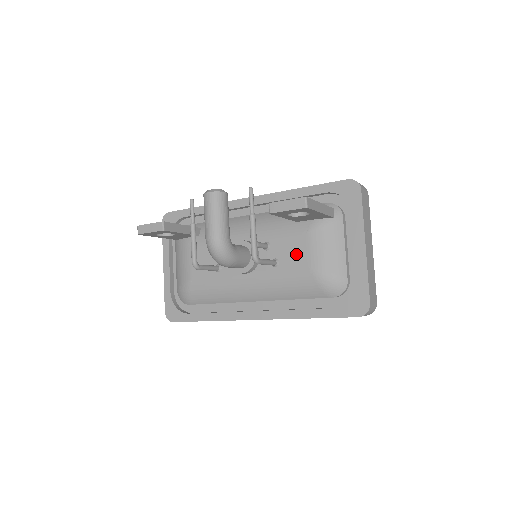
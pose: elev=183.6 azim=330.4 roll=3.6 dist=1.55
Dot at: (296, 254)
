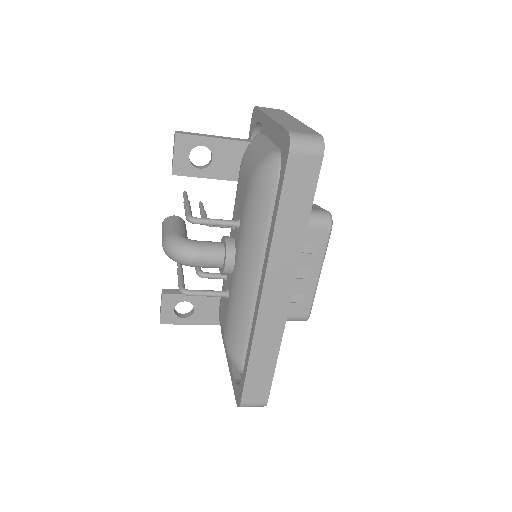
Dot at: (241, 195)
